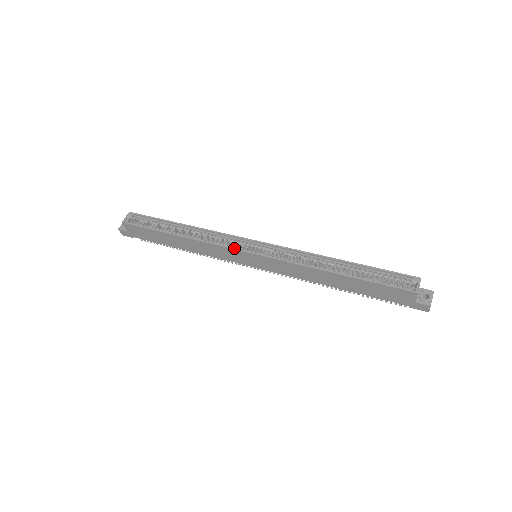
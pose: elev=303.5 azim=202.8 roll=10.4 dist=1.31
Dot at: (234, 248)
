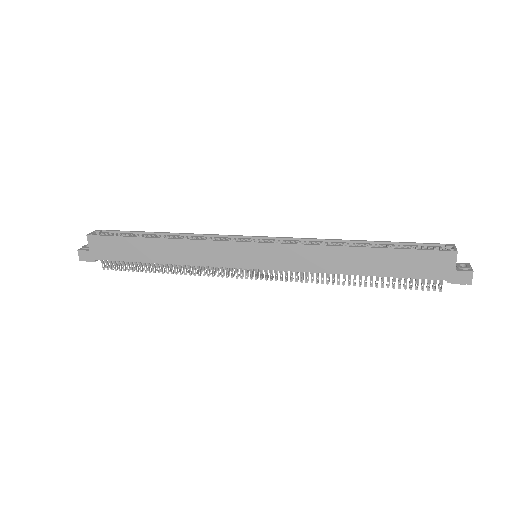
Dot at: (232, 241)
